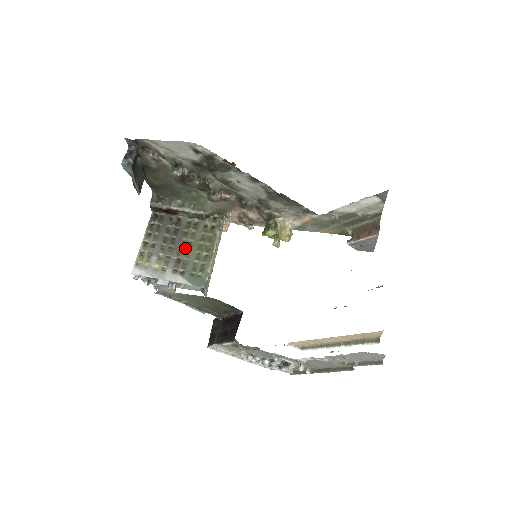
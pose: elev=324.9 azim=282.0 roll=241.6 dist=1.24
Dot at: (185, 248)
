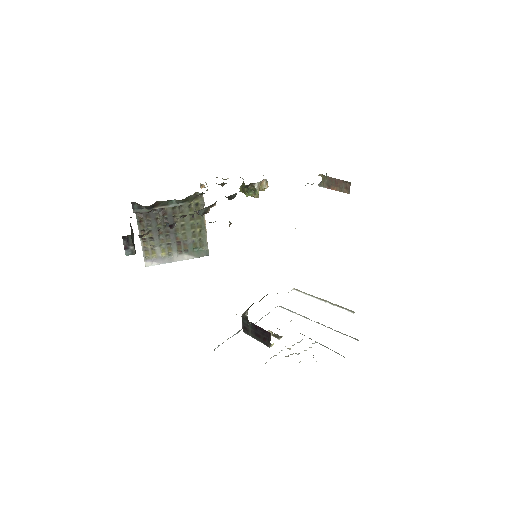
Dot at: (180, 232)
